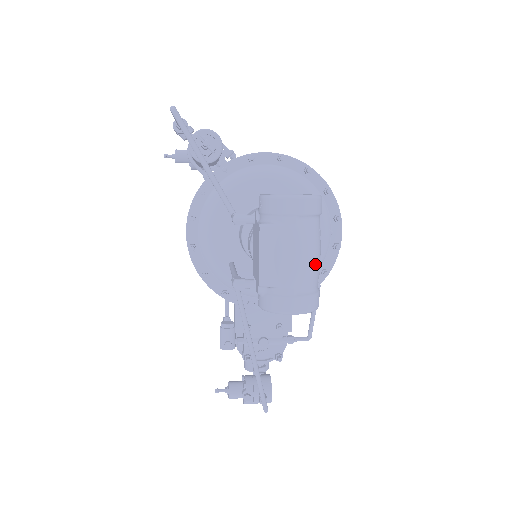
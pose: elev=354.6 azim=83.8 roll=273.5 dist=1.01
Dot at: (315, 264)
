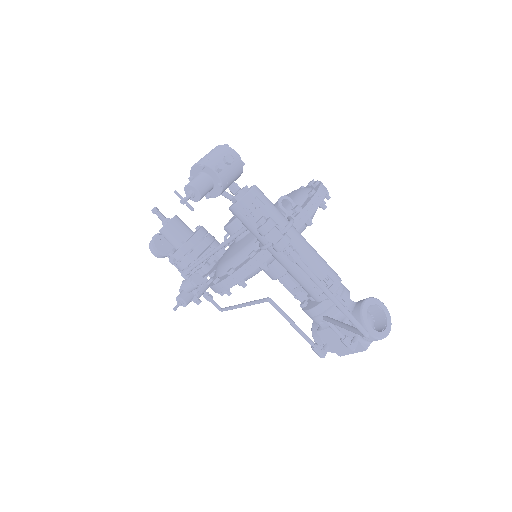
Dot at: occluded
